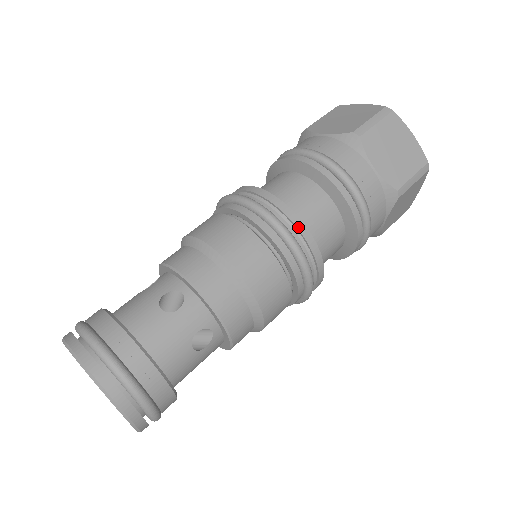
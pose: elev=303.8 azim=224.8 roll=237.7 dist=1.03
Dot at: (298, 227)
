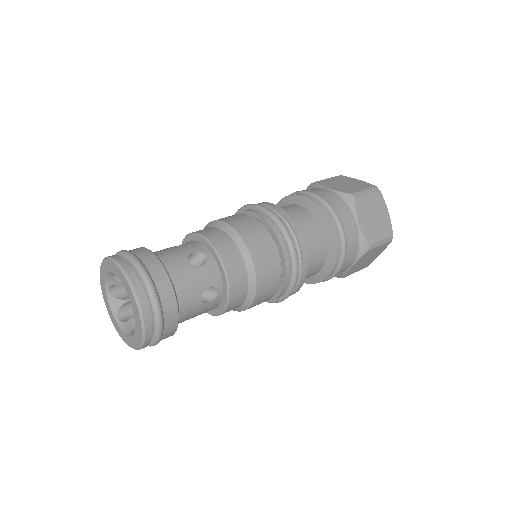
Dot at: (299, 241)
